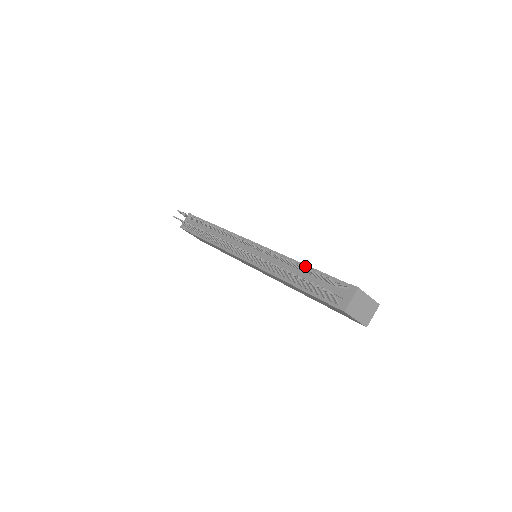
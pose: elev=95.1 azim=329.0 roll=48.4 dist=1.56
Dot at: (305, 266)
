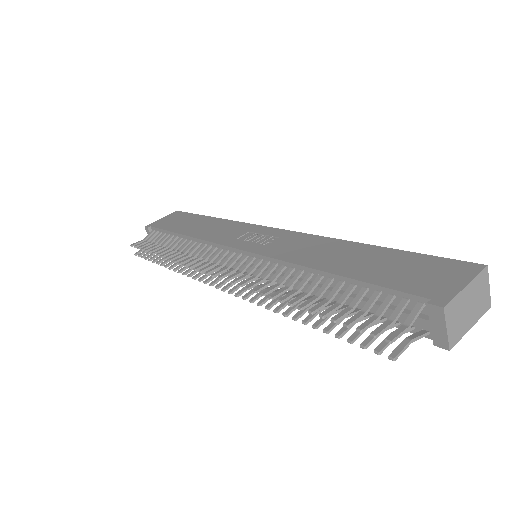
Dot at: (329, 276)
